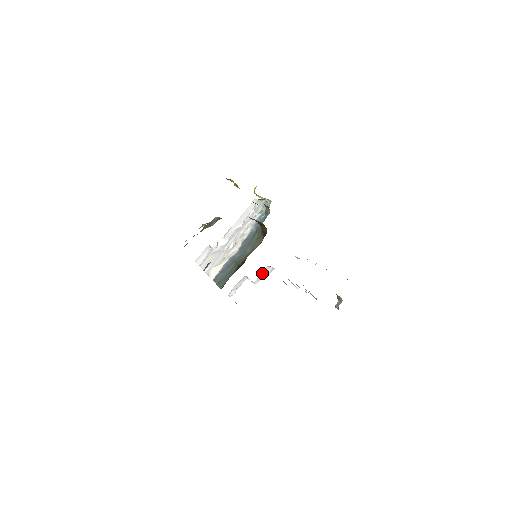
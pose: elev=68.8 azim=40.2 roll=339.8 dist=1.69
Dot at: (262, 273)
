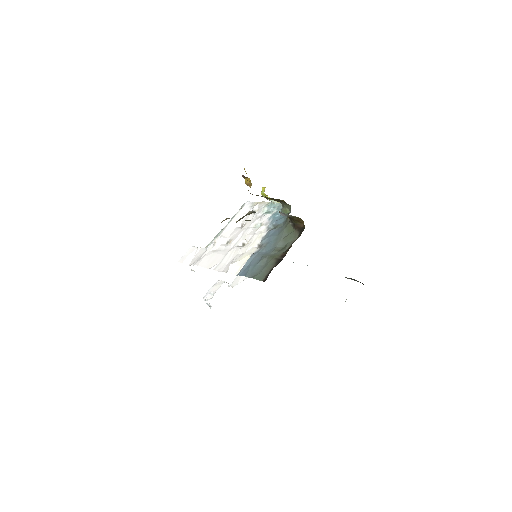
Dot at: (238, 277)
